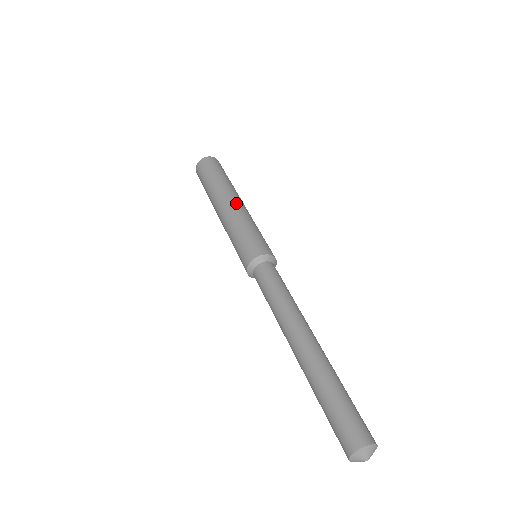
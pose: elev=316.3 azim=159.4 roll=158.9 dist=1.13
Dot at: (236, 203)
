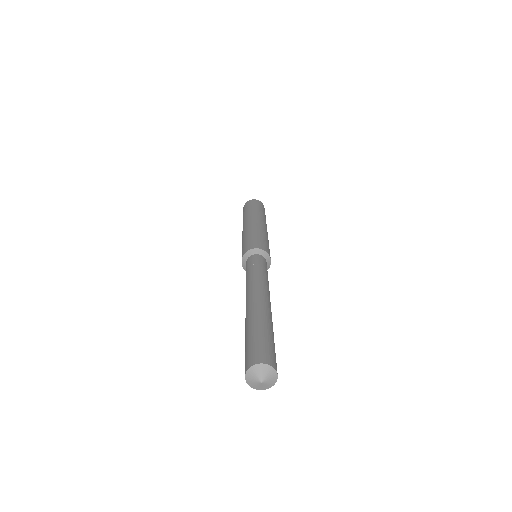
Dot at: (265, 227)
